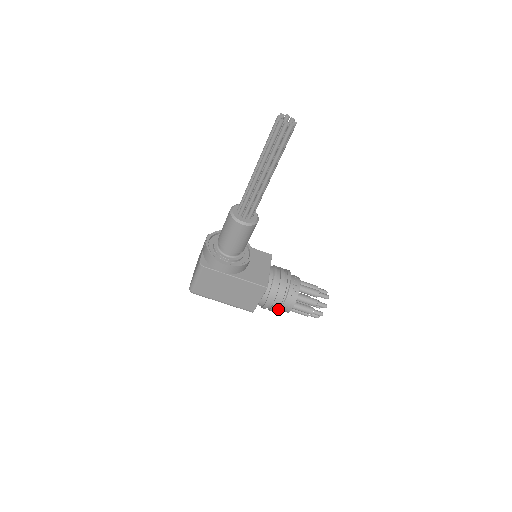
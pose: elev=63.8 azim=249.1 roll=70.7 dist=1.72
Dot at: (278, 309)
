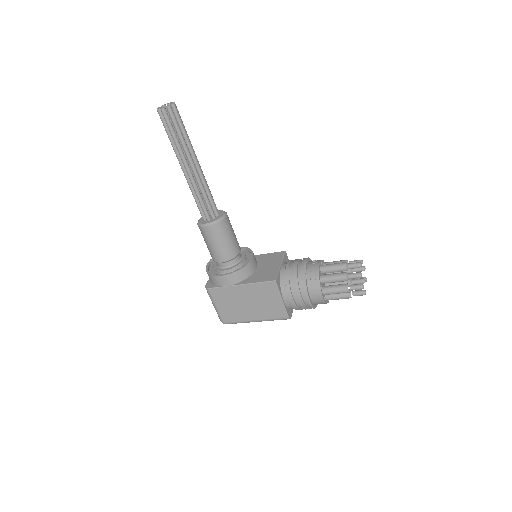
Dot at: (307, 302)
